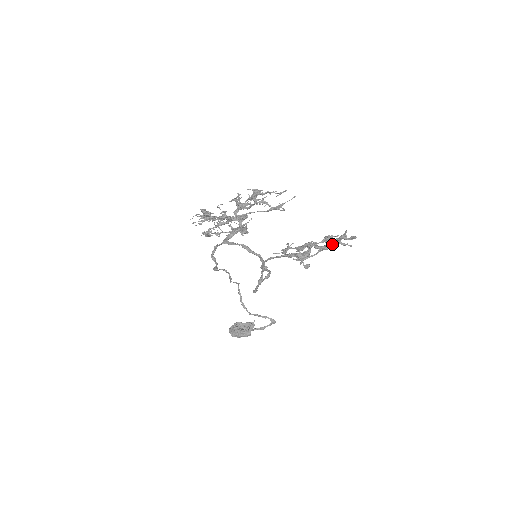
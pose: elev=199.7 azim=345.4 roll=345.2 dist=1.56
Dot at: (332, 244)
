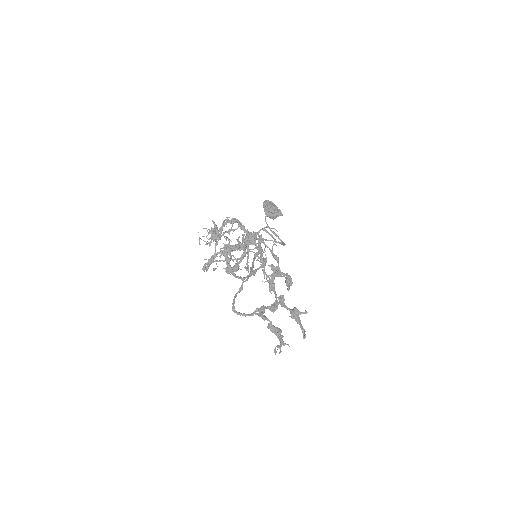
Dot at: (277, 337)
